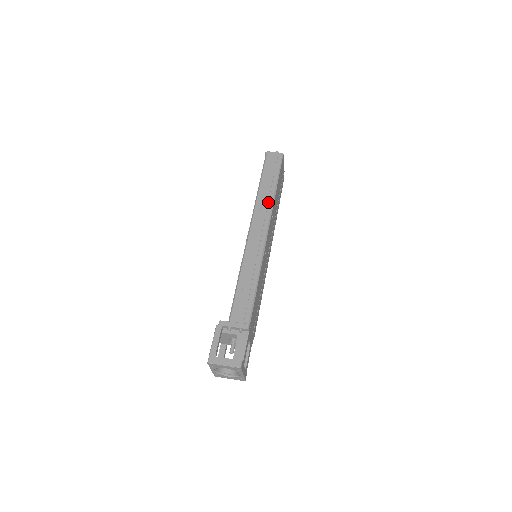
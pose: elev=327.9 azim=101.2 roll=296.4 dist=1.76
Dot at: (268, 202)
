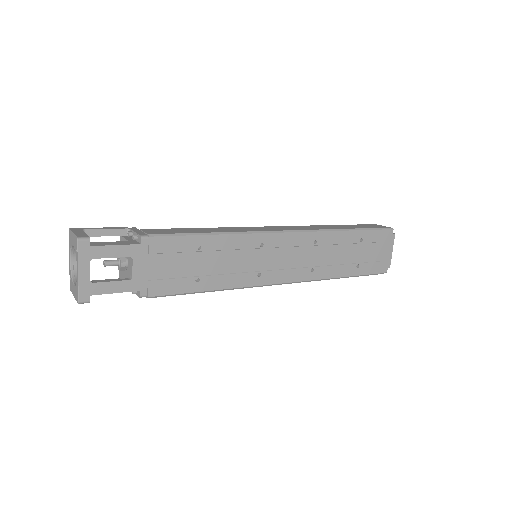
Dot at: (323, 228)
